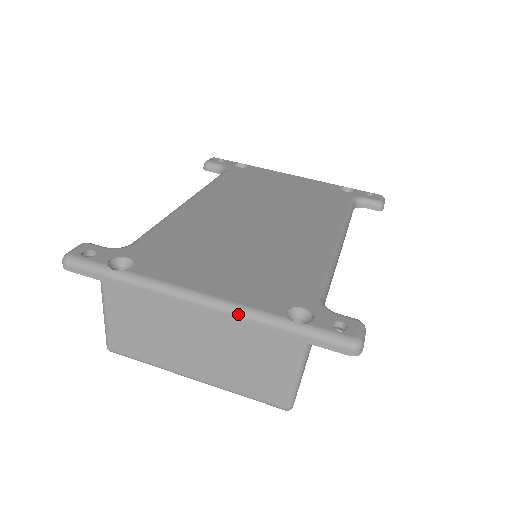
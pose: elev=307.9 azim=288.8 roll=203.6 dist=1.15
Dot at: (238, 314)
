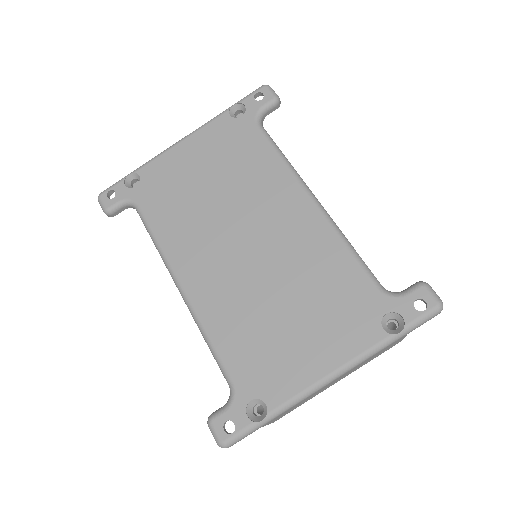
Dot at: (362, 362)
